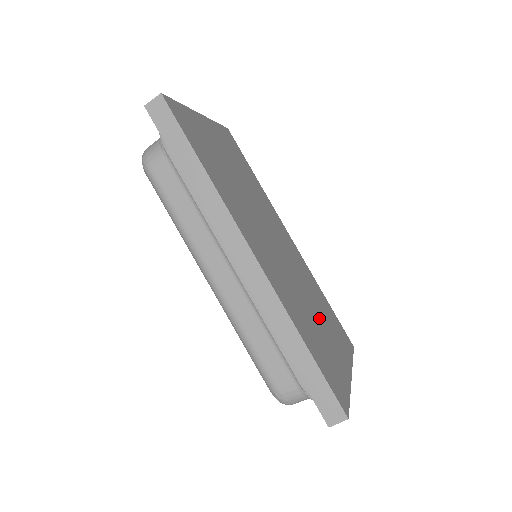
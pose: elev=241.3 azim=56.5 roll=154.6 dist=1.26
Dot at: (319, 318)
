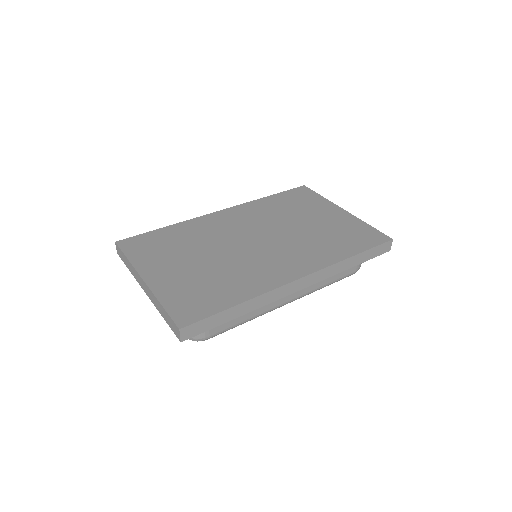
Dot at: (307, 221)
